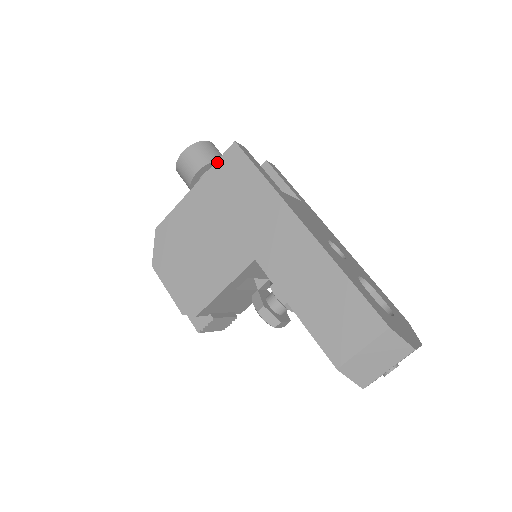
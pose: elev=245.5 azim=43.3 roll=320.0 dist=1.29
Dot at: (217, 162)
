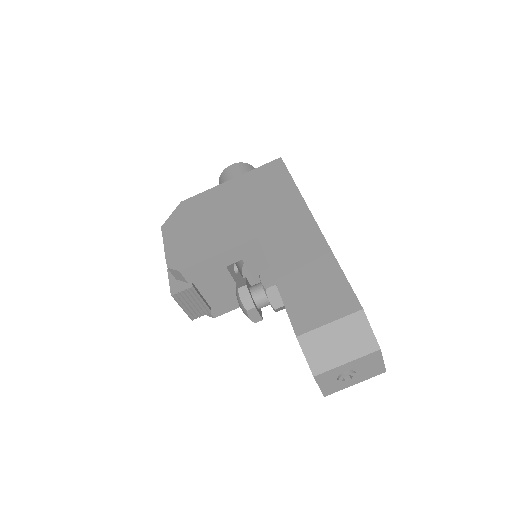
Dot at: (259, 167)
